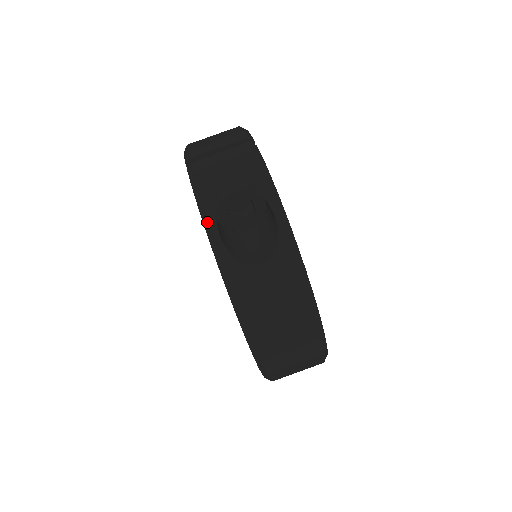
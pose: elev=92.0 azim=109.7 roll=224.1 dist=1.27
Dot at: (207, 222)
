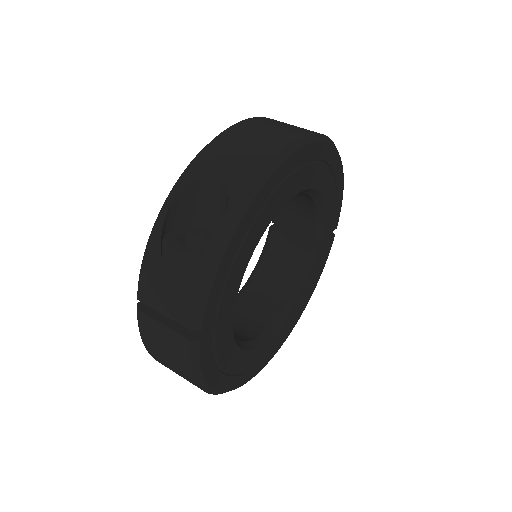
Dot at: occluded
